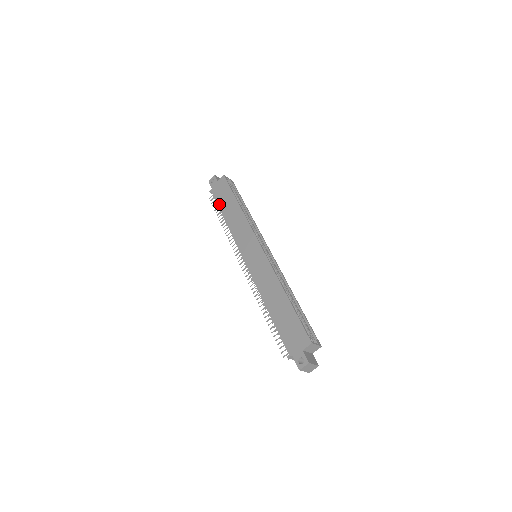
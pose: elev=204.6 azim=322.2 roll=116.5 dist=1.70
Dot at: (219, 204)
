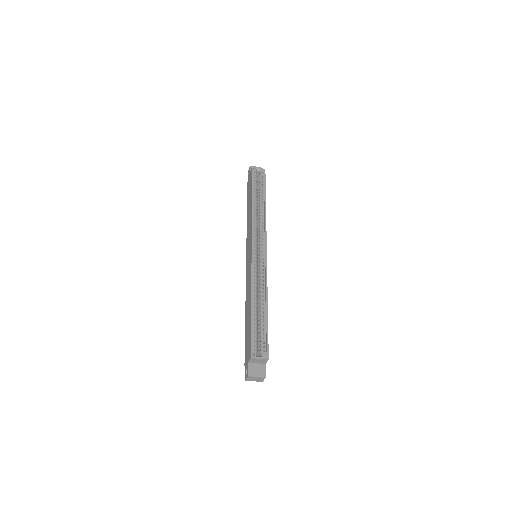
Dot at: (247, 198)
